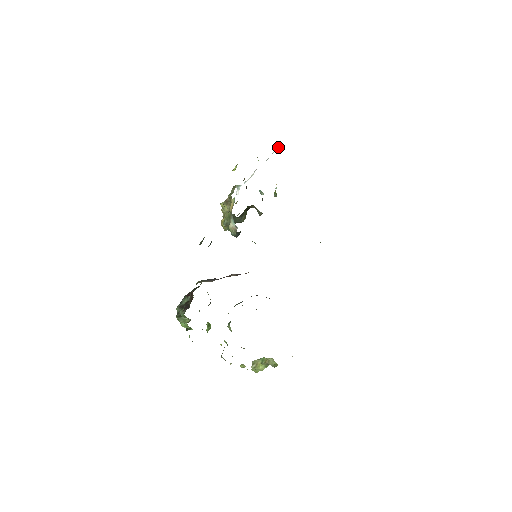
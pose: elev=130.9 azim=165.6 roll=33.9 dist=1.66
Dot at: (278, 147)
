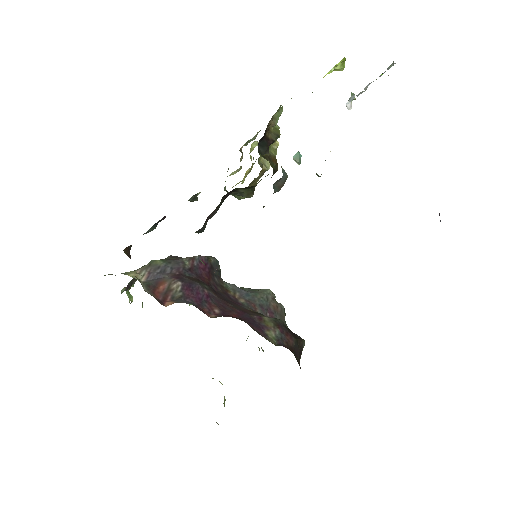
Dot at: occluded
